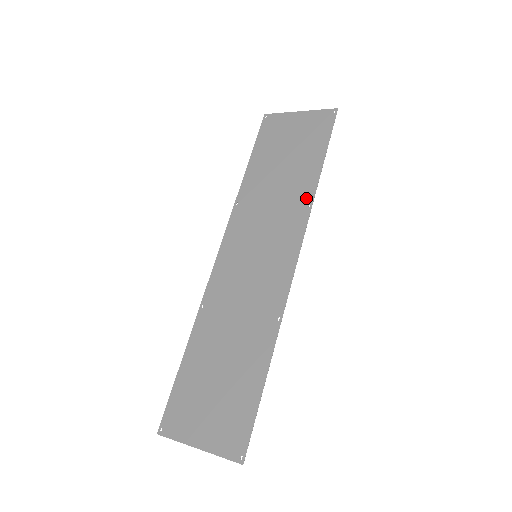
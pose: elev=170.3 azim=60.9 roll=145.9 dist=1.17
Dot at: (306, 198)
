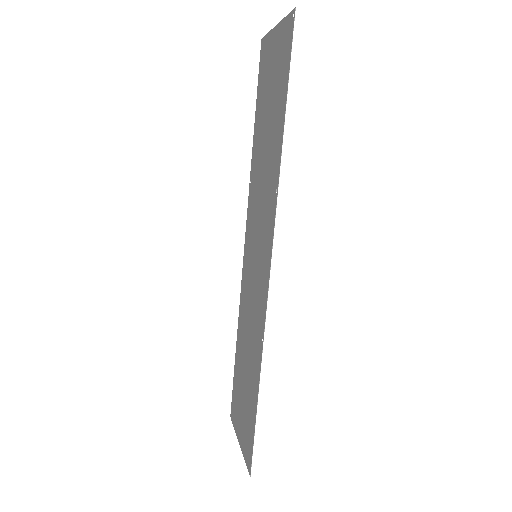
Dot at: (275, 179)
